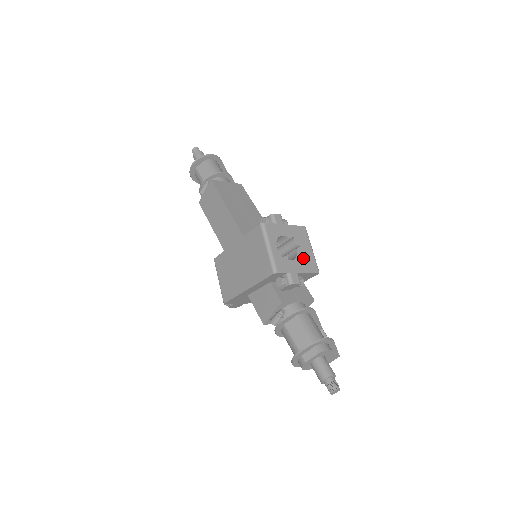
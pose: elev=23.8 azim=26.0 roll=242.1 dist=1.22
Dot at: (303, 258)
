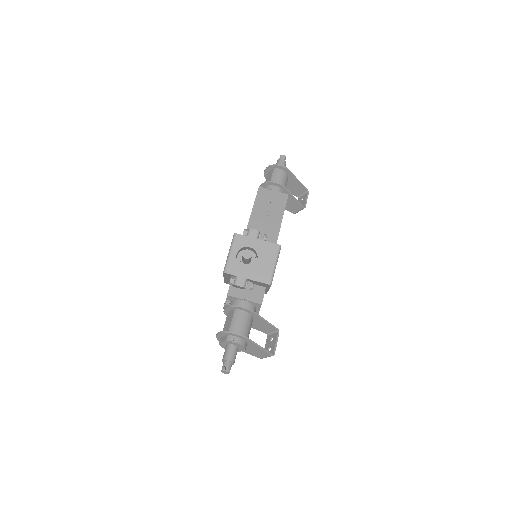
Dot at: (259, 269)
